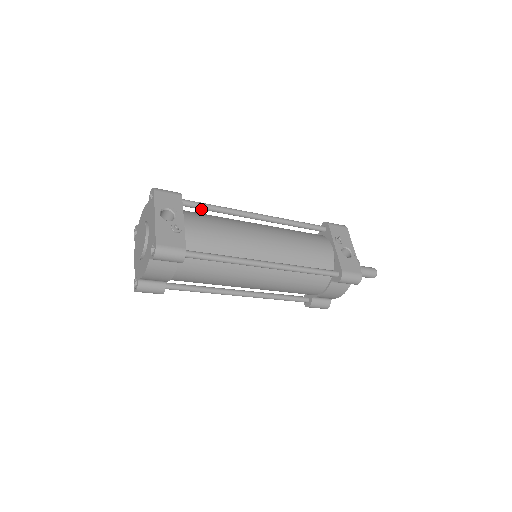
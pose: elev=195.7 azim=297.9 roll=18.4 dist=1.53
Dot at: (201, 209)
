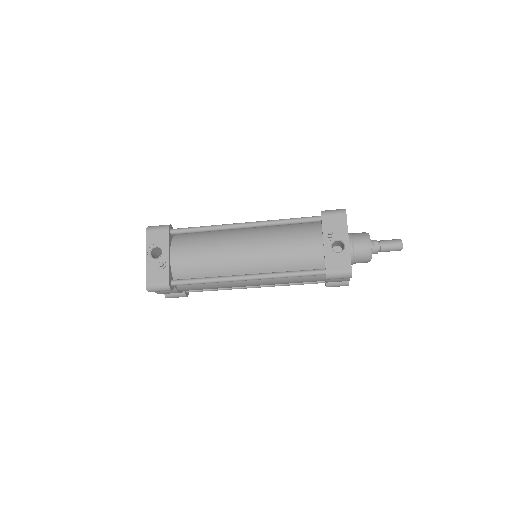
Dot at: occluded
